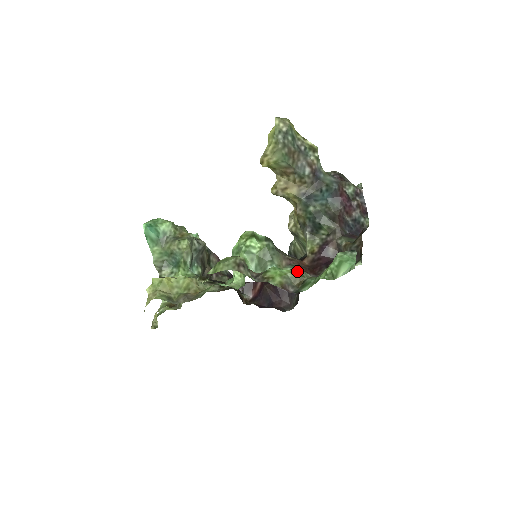
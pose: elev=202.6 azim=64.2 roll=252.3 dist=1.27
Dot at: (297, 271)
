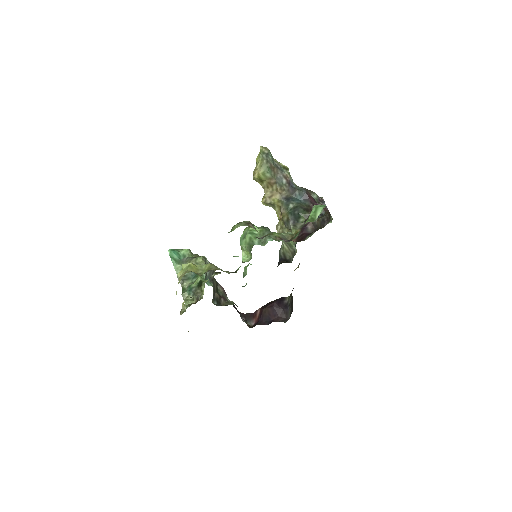
Dot at: (288, 233)
